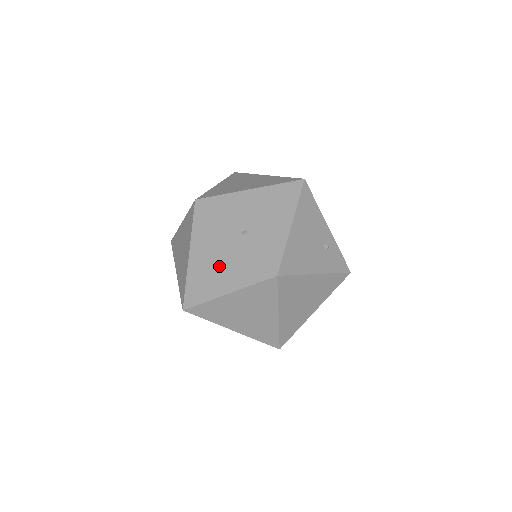
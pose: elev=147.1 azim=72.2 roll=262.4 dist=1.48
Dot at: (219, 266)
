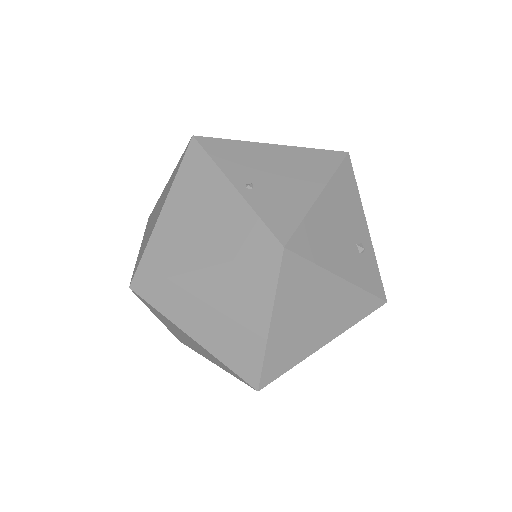
Dot at: (200, 227)
